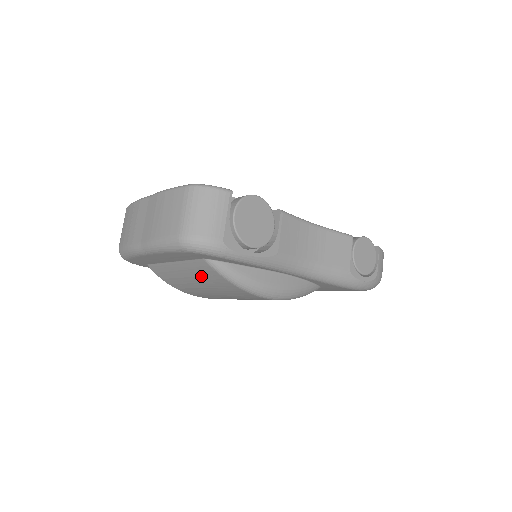
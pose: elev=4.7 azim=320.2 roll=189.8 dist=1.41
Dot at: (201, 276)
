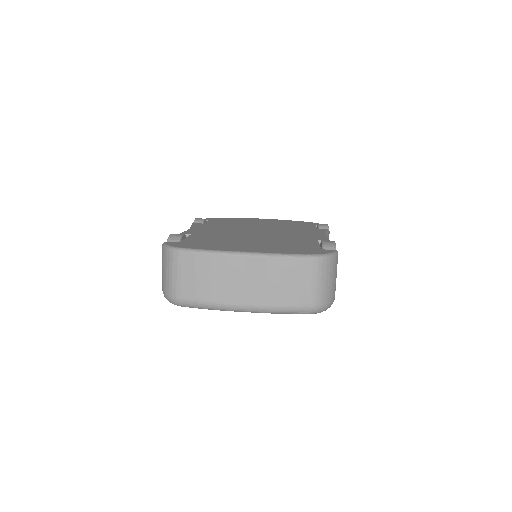
Dot at: occluded
